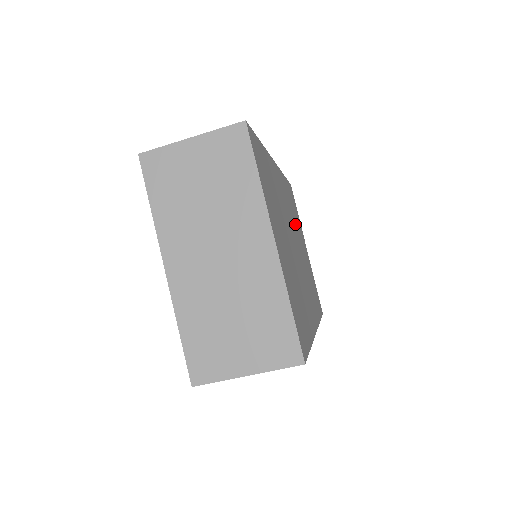
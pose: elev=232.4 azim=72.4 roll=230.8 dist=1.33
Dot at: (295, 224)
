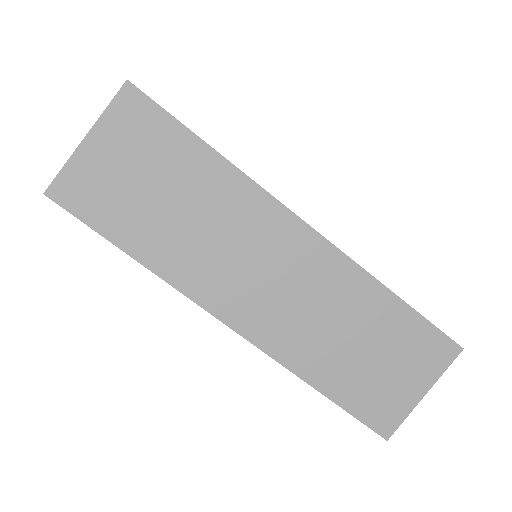
Dot at: occluded
